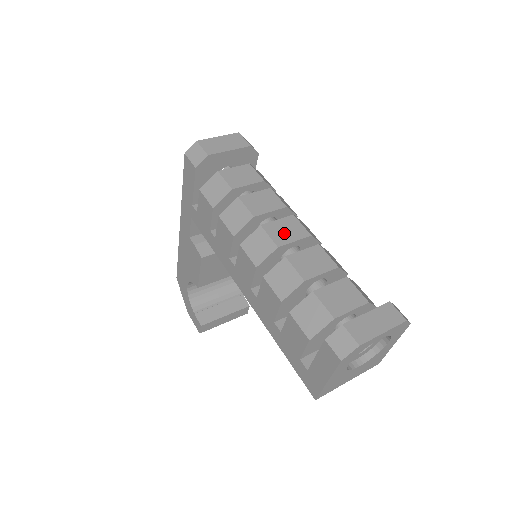
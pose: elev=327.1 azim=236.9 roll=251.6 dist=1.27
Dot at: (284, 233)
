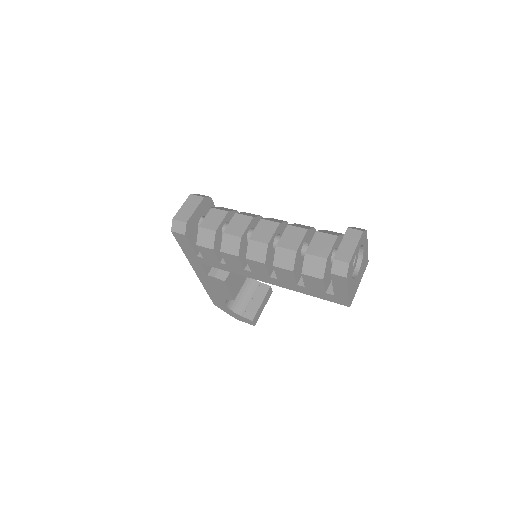
Dot at: (265, 233)
